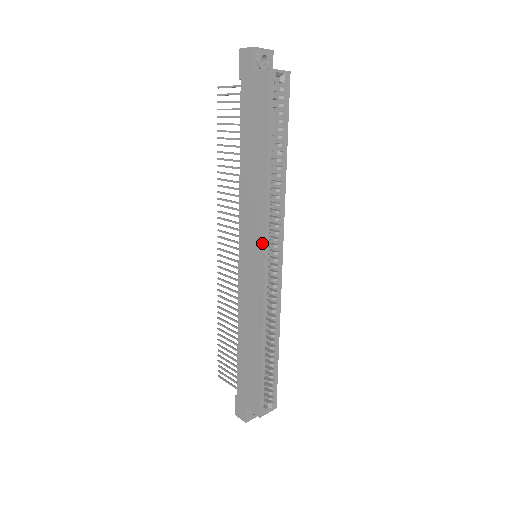
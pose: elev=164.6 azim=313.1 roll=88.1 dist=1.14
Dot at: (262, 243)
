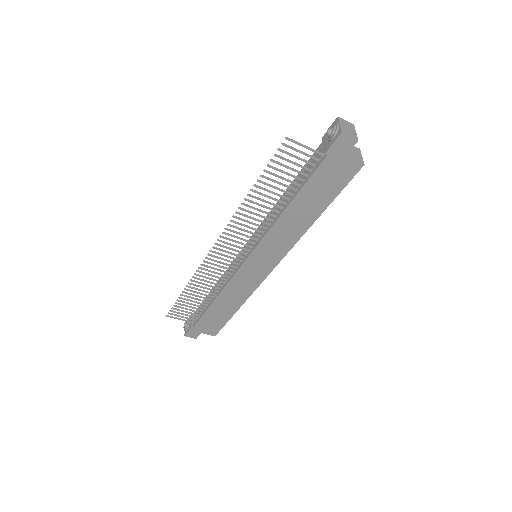
Dot at: (279, 259)
